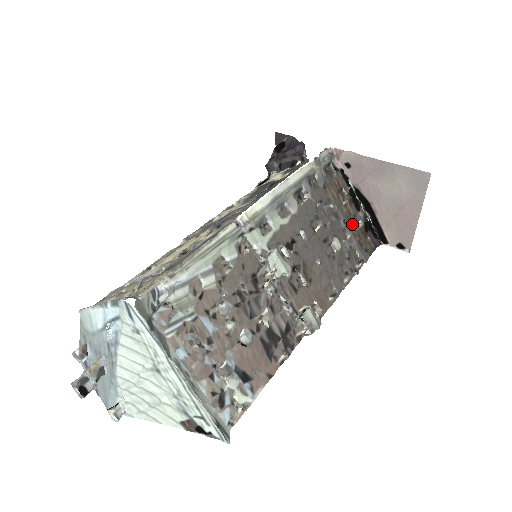
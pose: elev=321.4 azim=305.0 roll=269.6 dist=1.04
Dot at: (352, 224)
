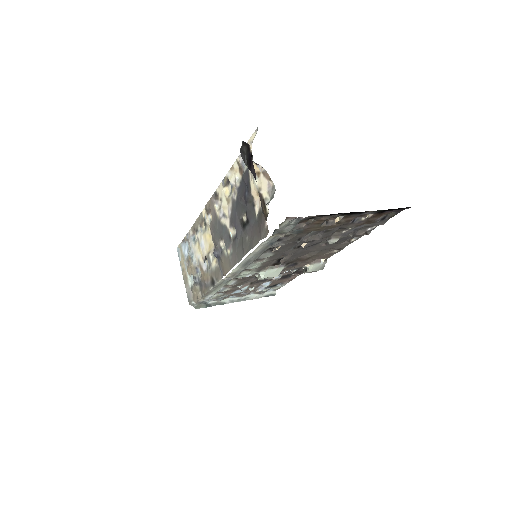
Dot at: (355, 221)
